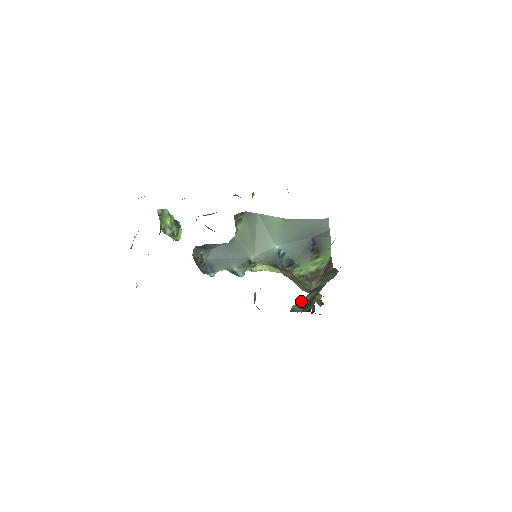
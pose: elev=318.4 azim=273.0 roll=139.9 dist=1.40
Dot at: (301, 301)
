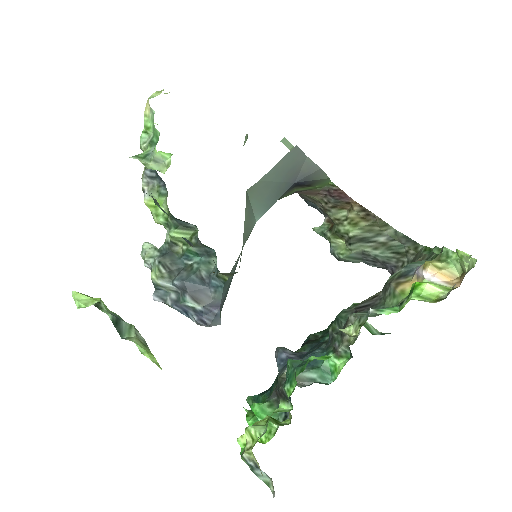
Dot at: (352, 254)
